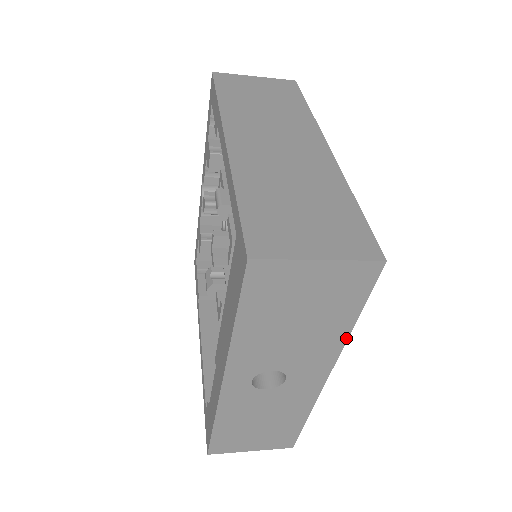
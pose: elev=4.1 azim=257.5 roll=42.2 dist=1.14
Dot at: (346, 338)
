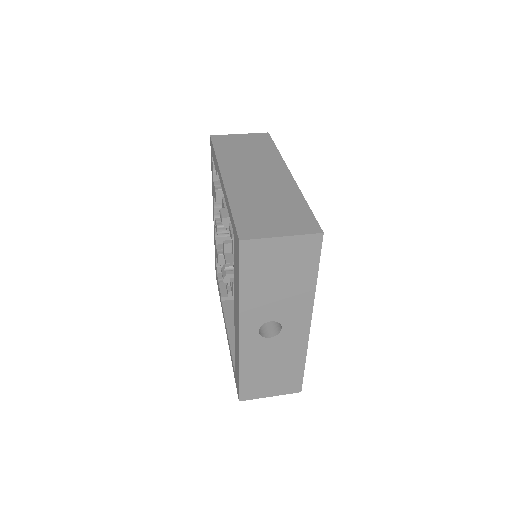
Dot at: (314, 291)
